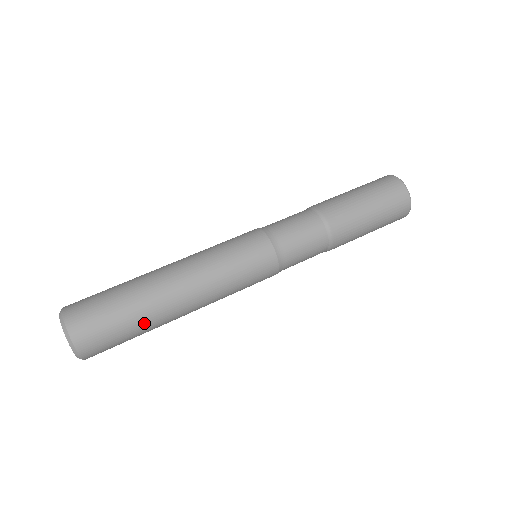
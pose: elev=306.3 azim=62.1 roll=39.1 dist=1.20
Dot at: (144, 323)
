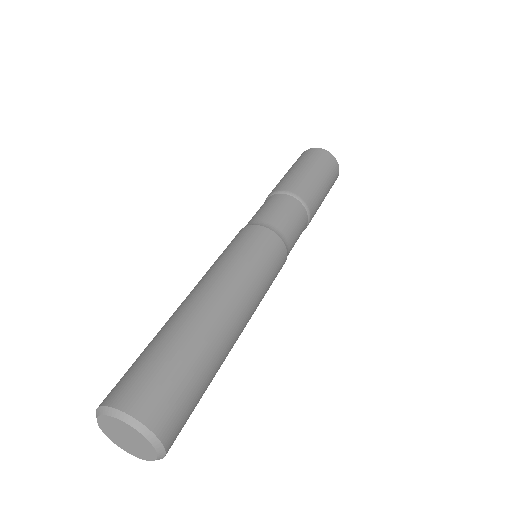
Dot at: (213, 371)
